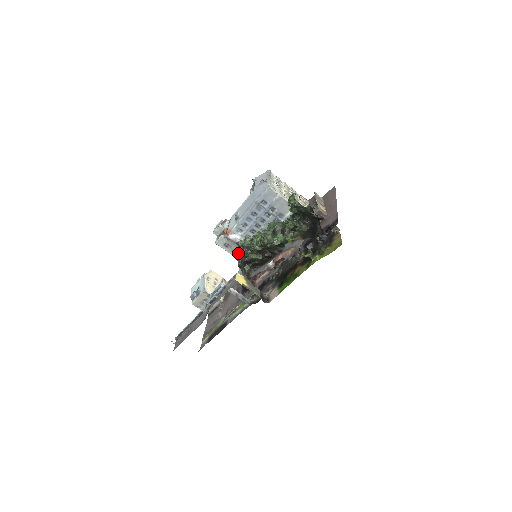
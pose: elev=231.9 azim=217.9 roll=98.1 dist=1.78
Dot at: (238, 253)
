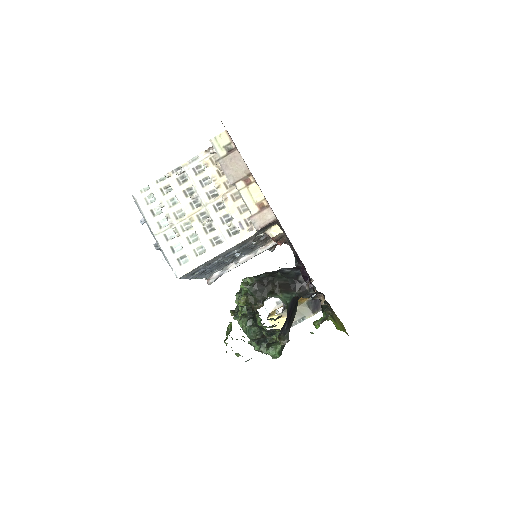
Dot at: occluded
